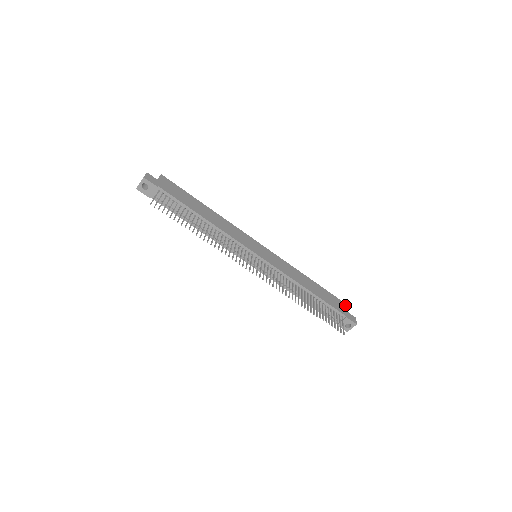
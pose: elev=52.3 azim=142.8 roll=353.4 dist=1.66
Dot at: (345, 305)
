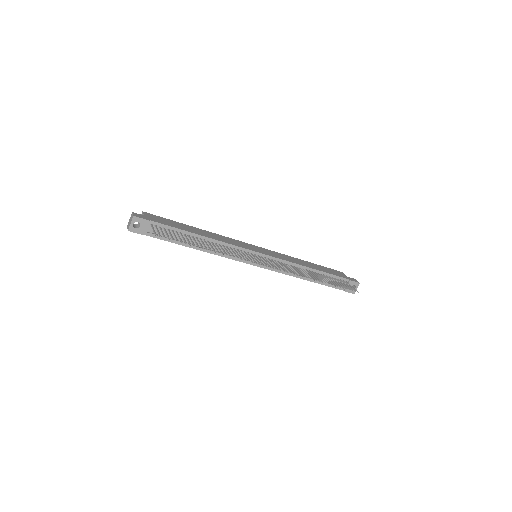
Dot at: (341, 272)
